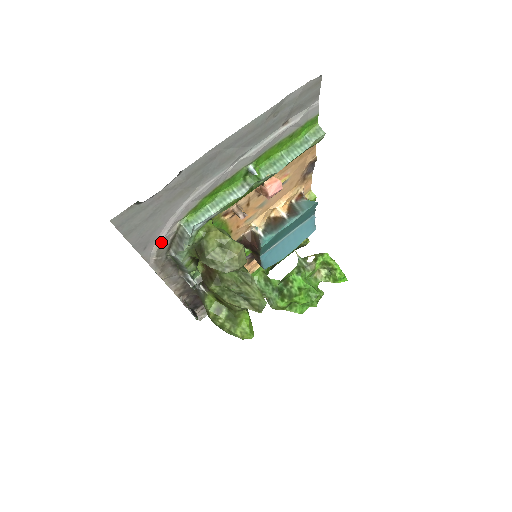
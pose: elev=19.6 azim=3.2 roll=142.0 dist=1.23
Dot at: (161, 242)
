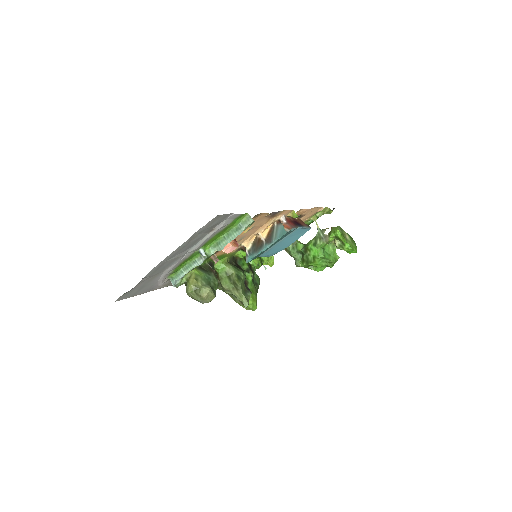
Dot at: (162, 285)
